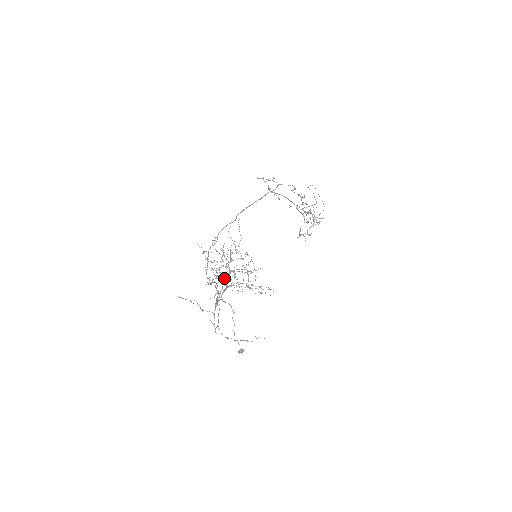
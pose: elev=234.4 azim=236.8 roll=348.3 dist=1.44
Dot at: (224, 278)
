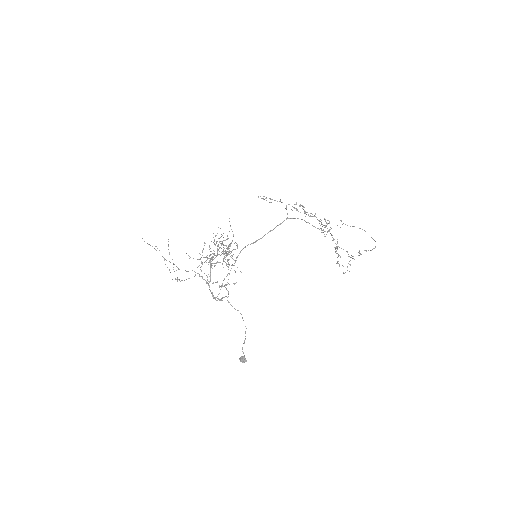
Dot at: occluded
